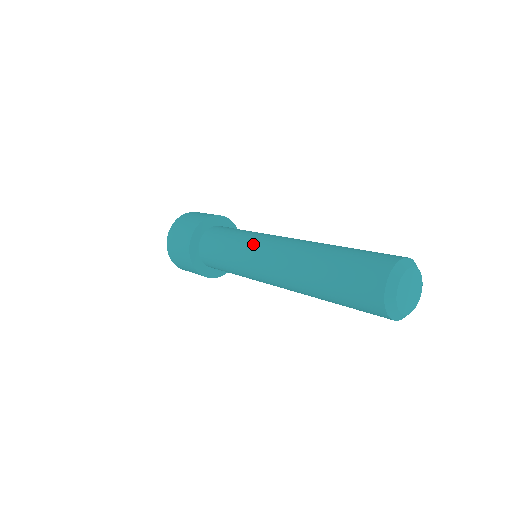
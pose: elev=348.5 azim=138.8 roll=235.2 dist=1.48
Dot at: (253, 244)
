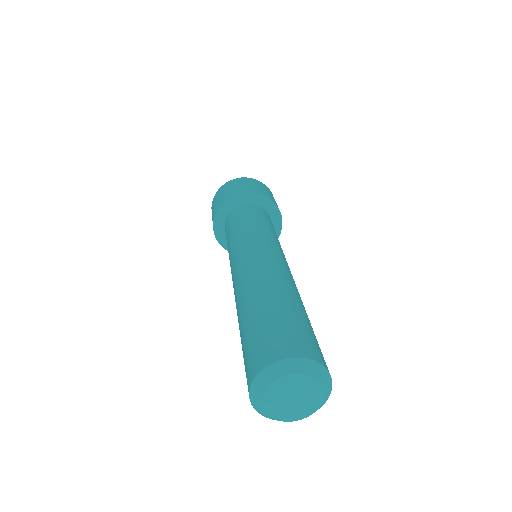
Dot at: (234, 253)
